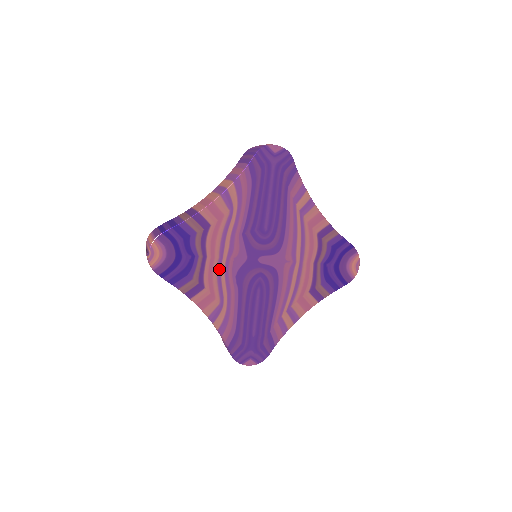
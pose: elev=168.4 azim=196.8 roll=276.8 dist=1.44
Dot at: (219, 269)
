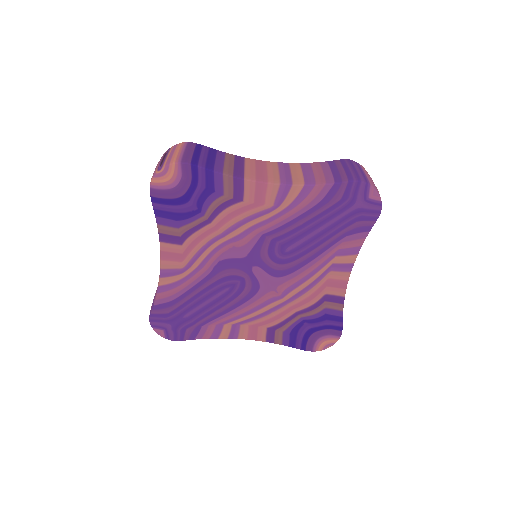
Dot at: (211, 242)
